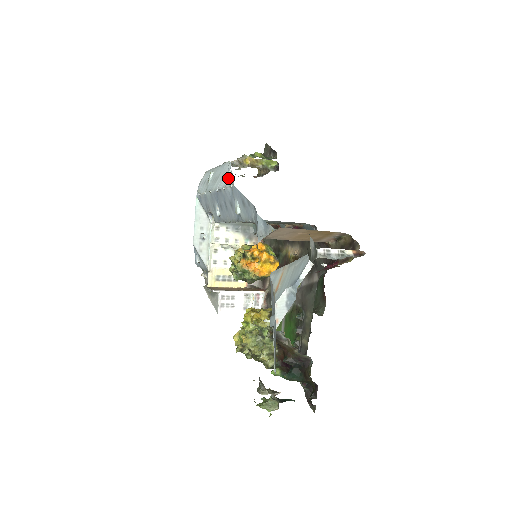
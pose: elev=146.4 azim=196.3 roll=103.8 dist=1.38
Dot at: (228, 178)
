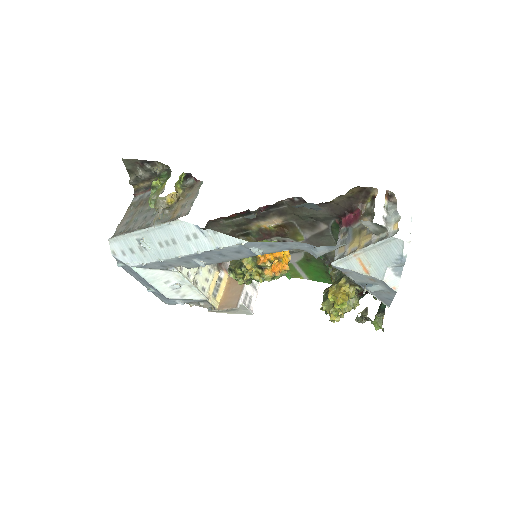
Dot at: (213, 238)
